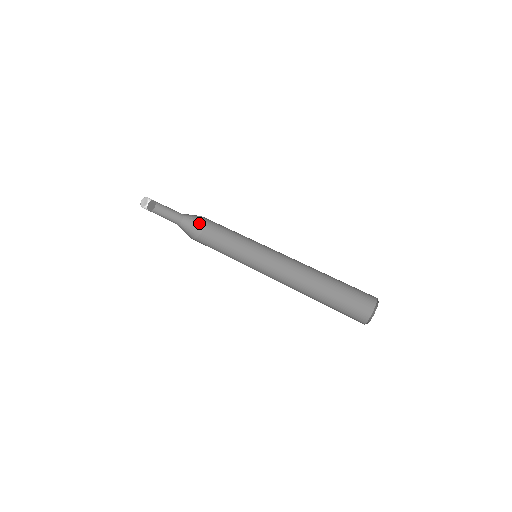
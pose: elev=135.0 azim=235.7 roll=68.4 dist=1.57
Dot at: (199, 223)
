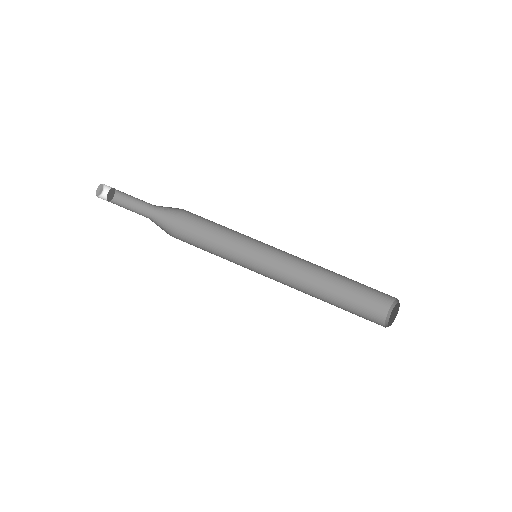
Dot at: (176, 214)
